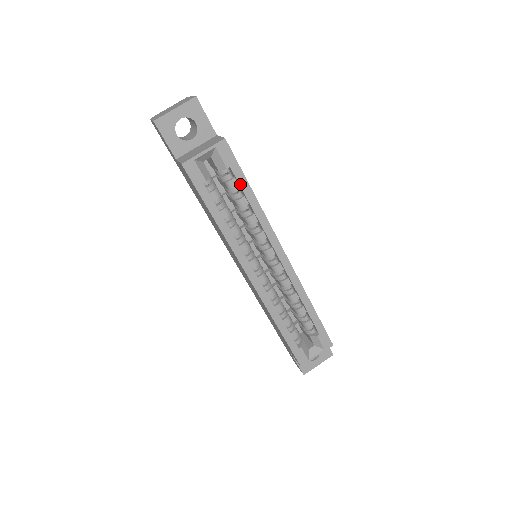
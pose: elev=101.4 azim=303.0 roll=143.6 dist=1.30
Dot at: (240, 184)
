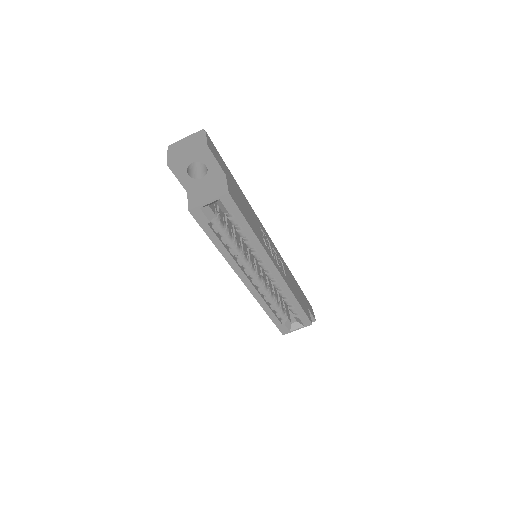
Dot at: (240, 224)
